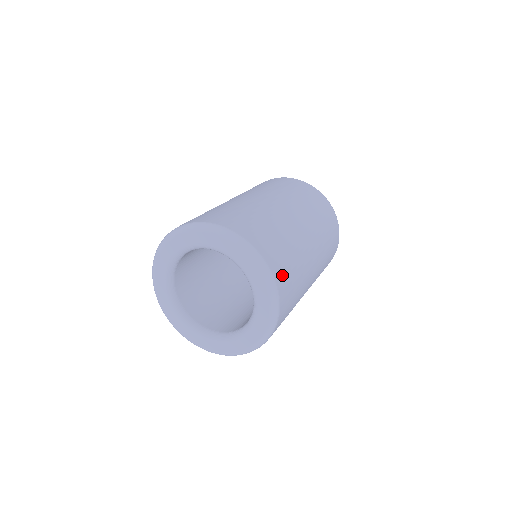
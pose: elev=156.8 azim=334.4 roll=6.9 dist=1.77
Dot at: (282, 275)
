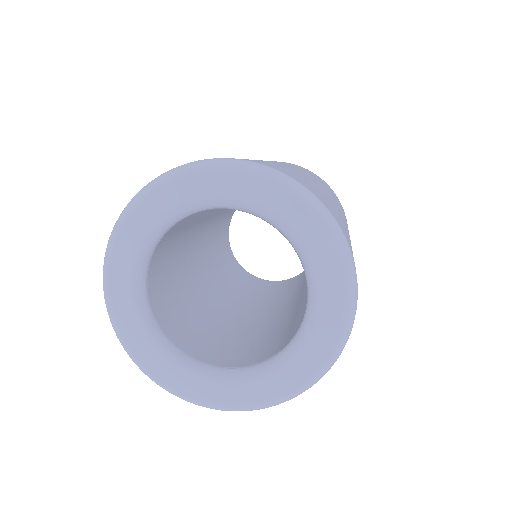
Dot at: occluded
